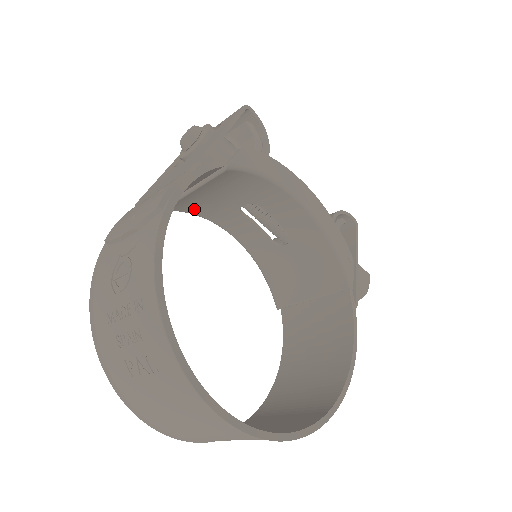
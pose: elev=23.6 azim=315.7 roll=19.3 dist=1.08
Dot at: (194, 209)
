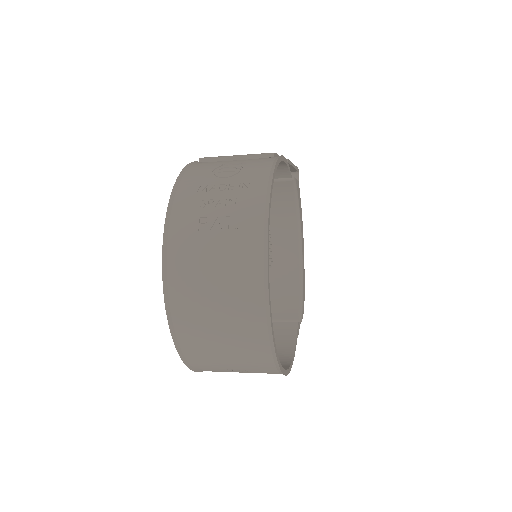
Dot at: occluded
